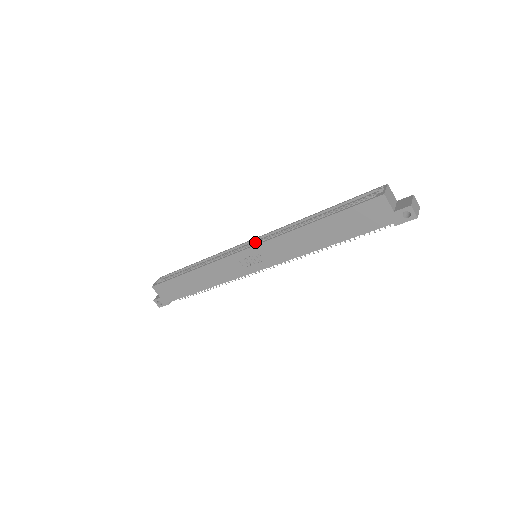
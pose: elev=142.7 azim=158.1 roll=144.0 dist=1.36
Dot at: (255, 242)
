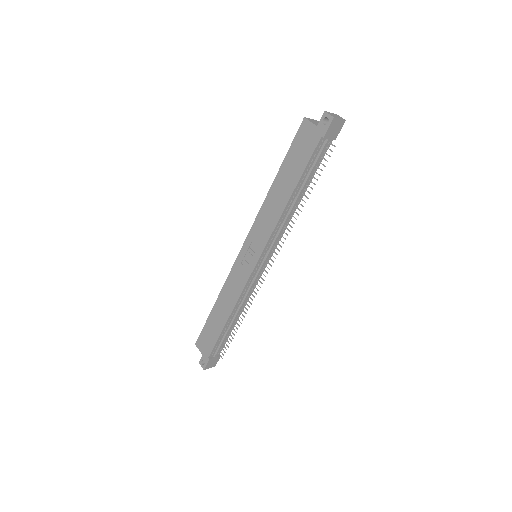
Dot at: occluded
